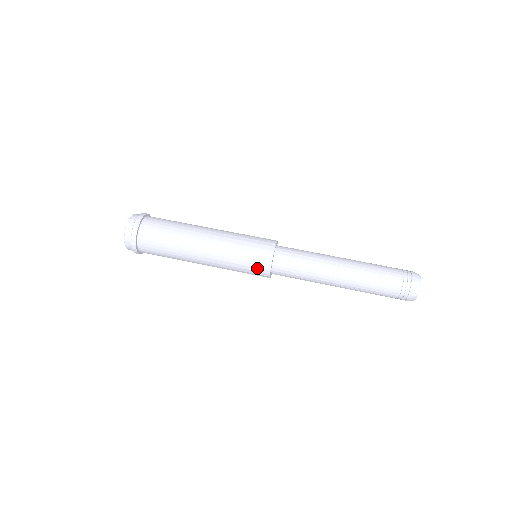
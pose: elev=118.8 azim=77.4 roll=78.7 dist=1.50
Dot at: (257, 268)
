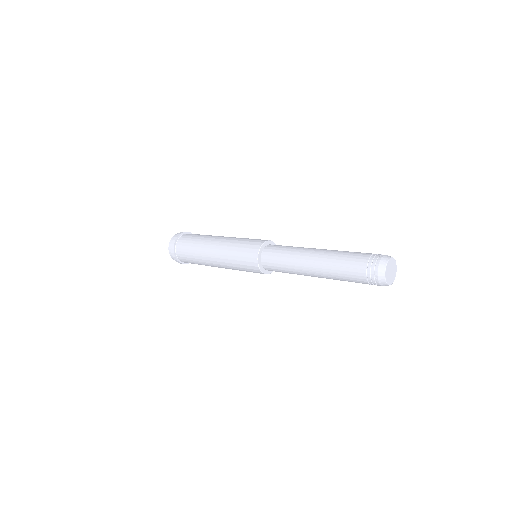
Dot at: (250, 249)
